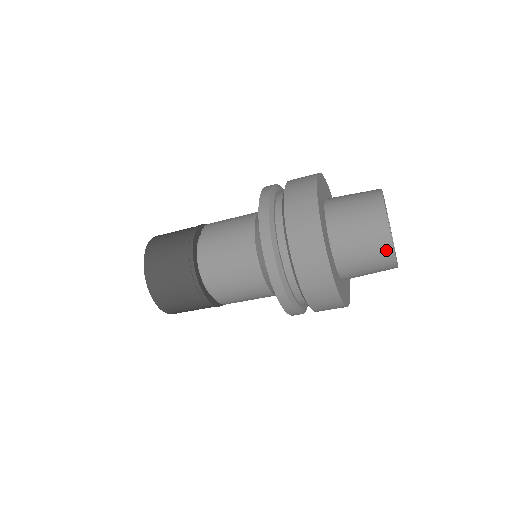
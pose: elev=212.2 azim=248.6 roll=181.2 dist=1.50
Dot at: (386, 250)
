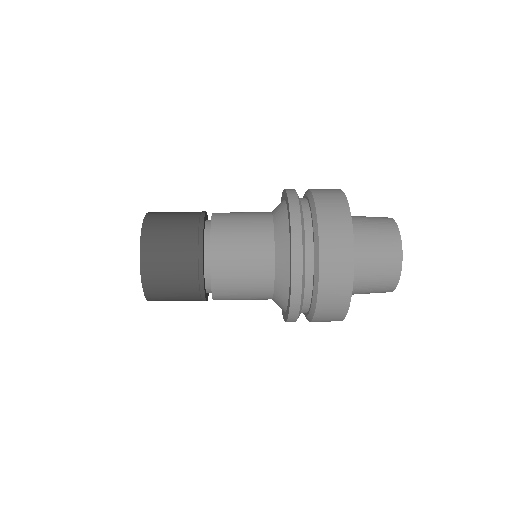
Dot at: (394, 272)
